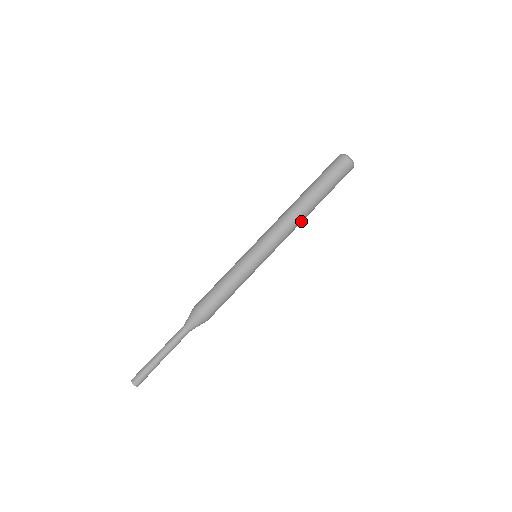
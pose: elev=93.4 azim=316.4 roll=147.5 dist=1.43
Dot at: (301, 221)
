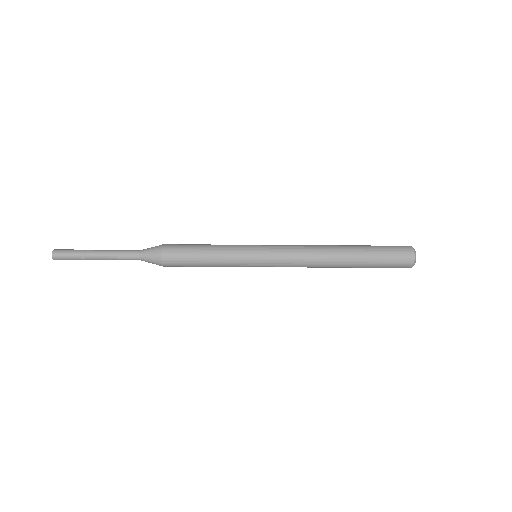
Dot at: occluded
